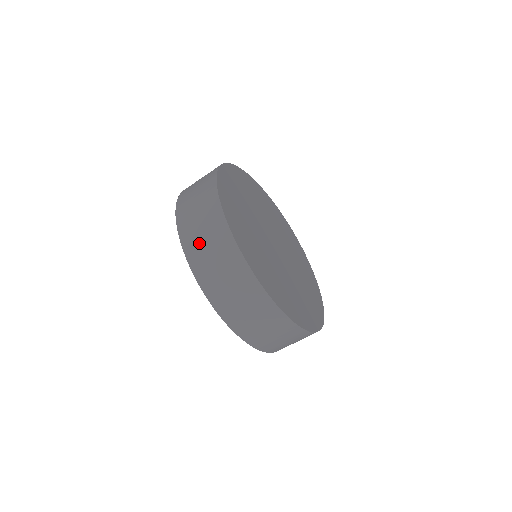
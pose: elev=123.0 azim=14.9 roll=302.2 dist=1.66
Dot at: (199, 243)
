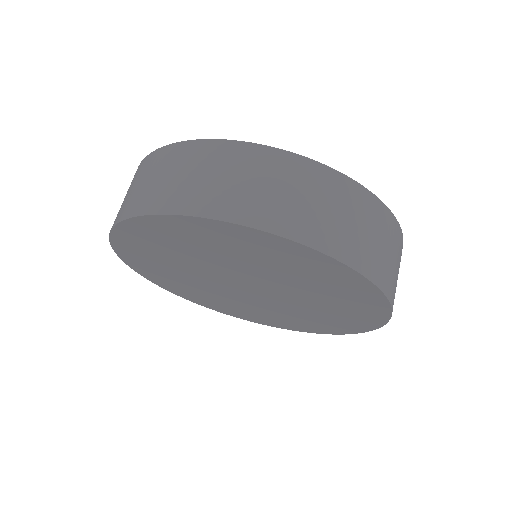
Dot at: (309, 214)
